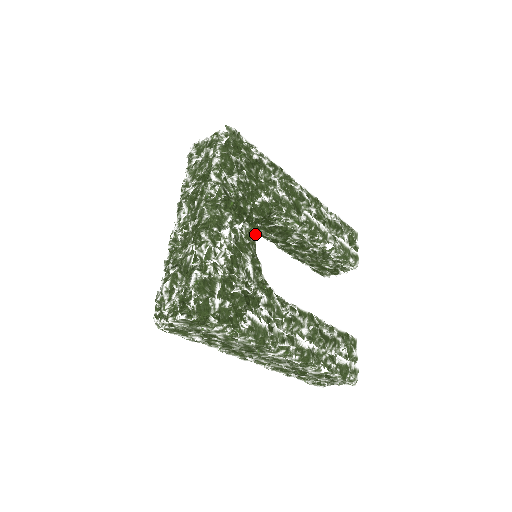
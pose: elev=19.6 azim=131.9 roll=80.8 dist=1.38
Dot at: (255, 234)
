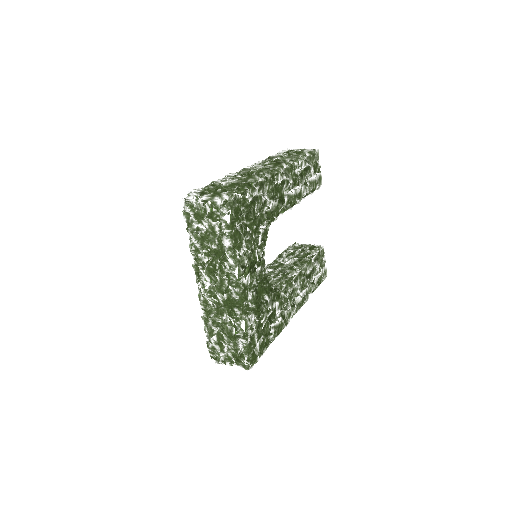
Dot at: (264, 268)
